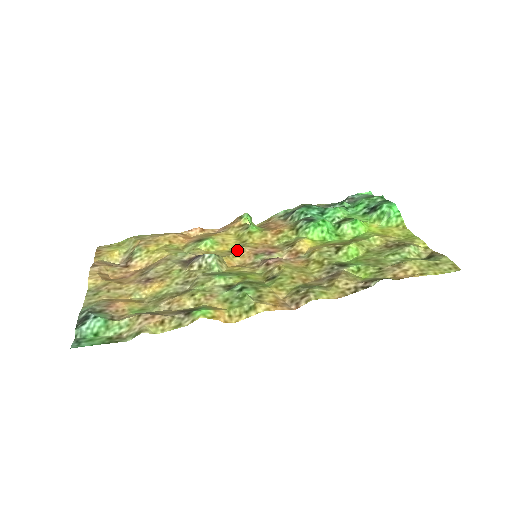
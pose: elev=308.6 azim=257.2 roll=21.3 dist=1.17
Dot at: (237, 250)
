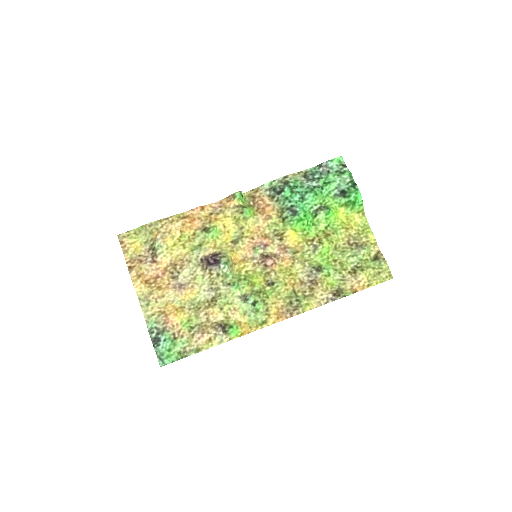
Dot at: (239, 243)
